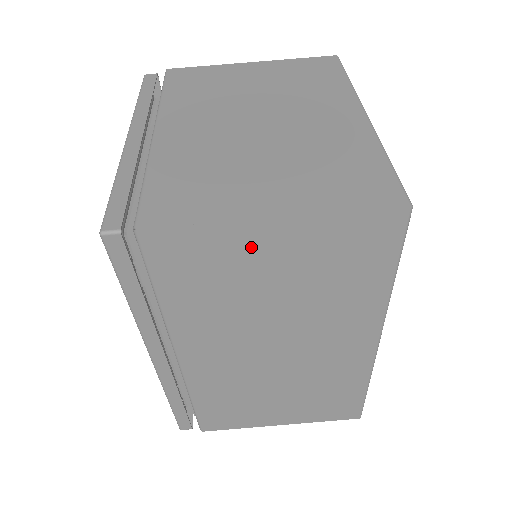
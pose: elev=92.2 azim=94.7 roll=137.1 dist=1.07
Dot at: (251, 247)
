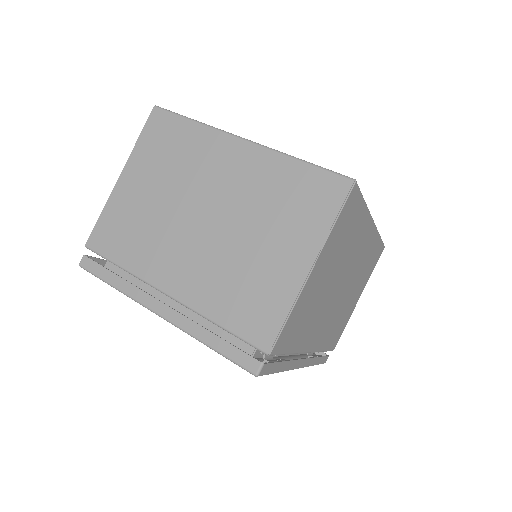
Dot at: (311, 287)
